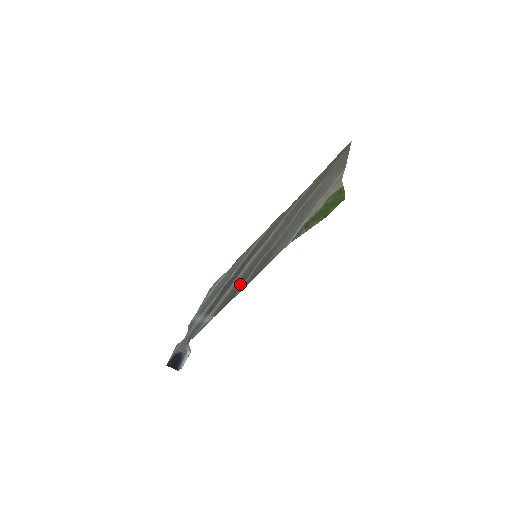
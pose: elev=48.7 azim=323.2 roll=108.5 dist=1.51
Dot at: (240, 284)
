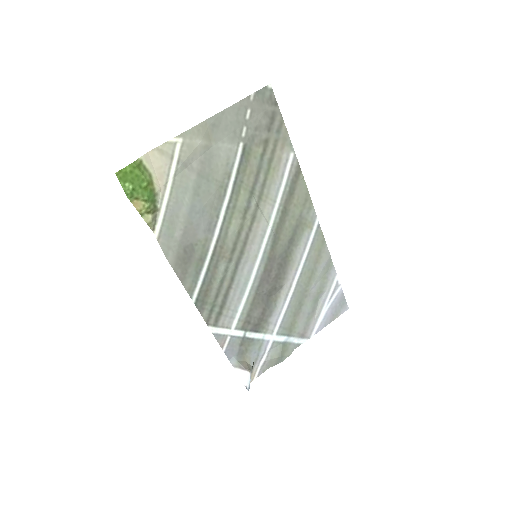
Dot at: (212, 288)
